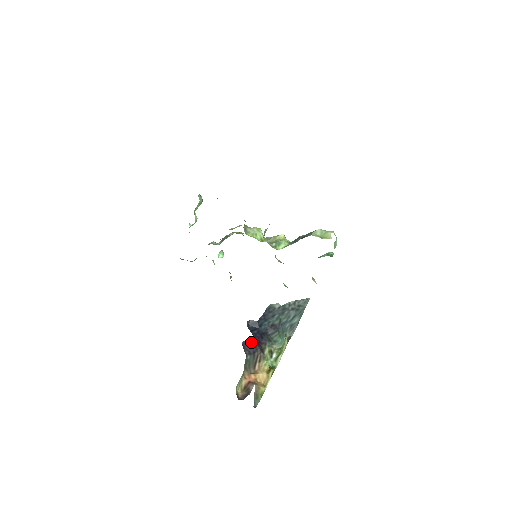
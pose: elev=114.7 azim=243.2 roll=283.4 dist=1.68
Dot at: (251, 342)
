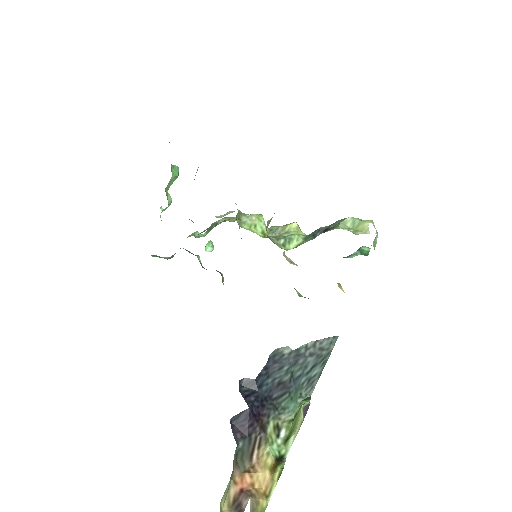
Dot at: (245, 417)
